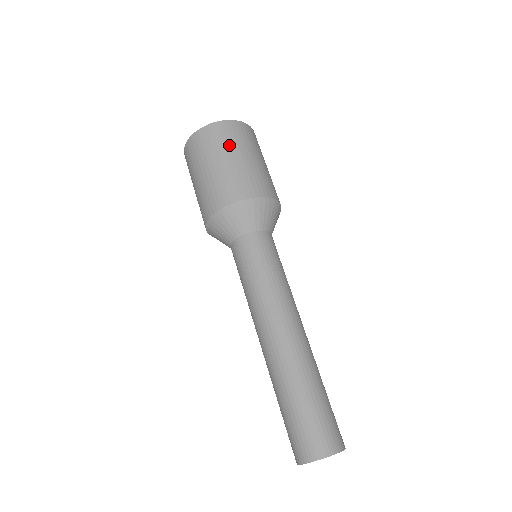
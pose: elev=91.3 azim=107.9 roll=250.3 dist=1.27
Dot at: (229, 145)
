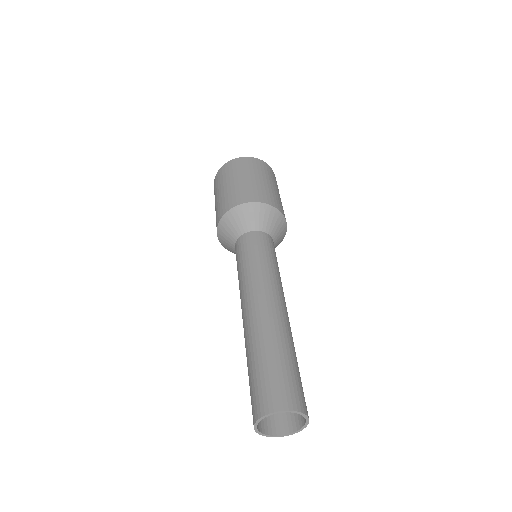
Dot at: (238, 172)
